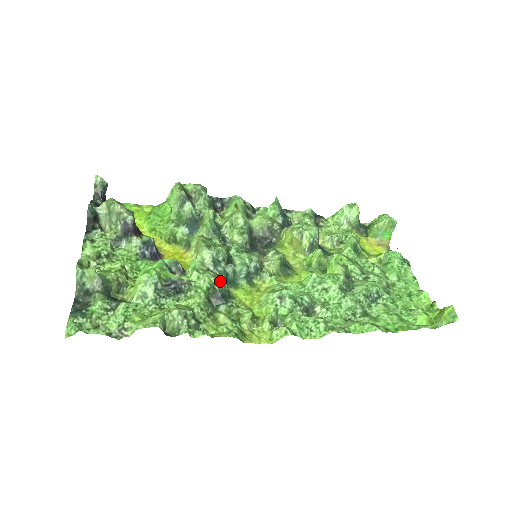
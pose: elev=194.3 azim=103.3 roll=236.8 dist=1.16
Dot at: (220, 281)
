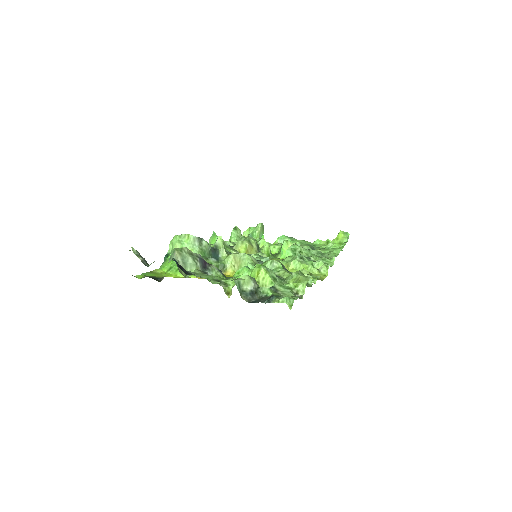
Dot at: occluded
